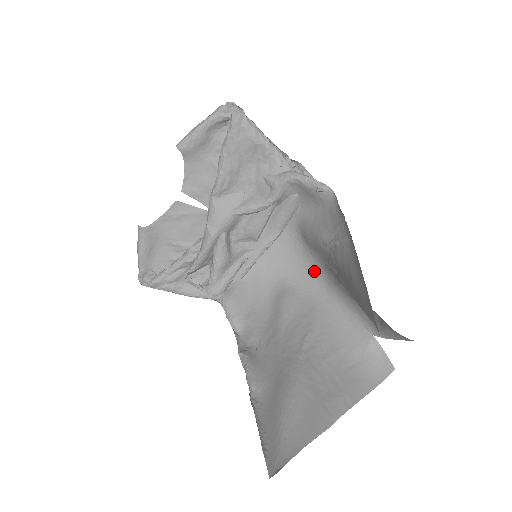
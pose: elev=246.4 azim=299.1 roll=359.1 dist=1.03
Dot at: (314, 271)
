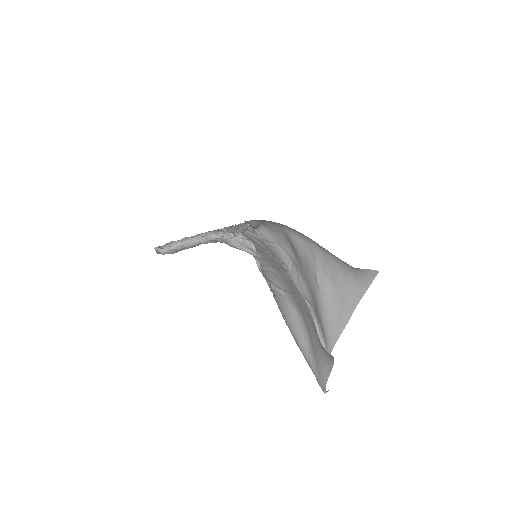
Dot at: occluded
